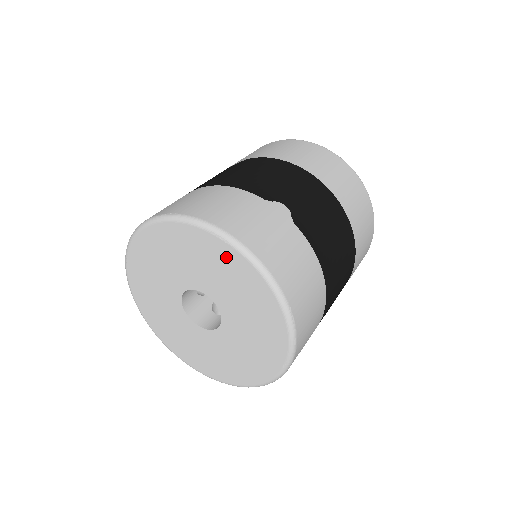
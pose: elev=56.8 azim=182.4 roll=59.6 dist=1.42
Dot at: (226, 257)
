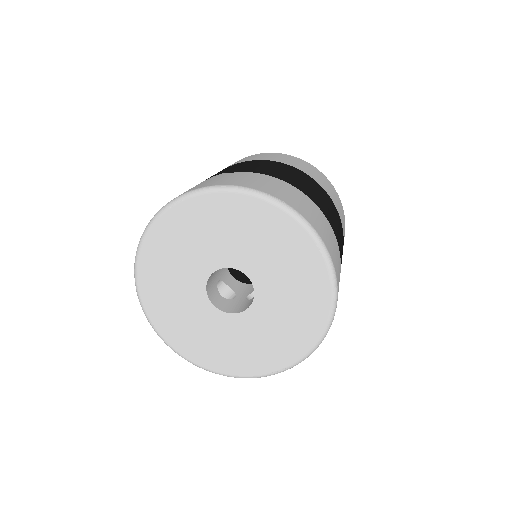
Dot at: (195, 213)
